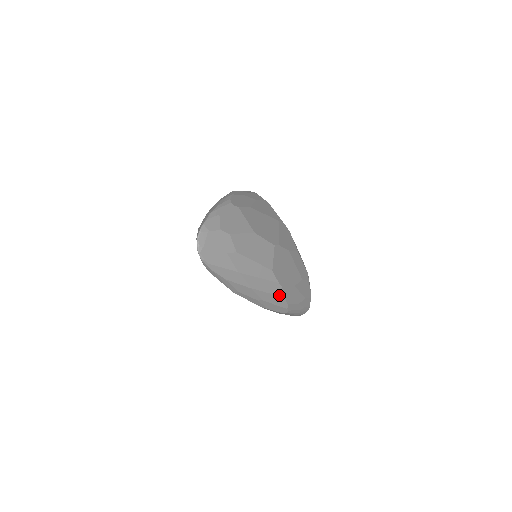
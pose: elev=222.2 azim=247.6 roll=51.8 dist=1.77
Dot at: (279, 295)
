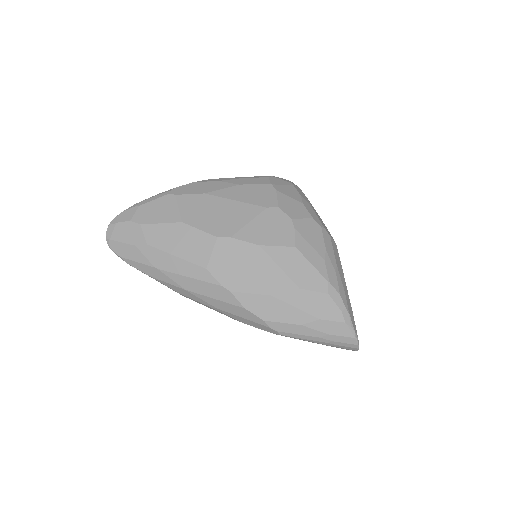
Dot at: (235, 304)
